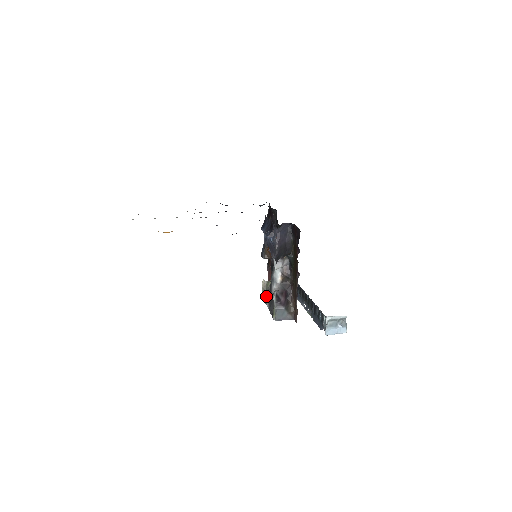
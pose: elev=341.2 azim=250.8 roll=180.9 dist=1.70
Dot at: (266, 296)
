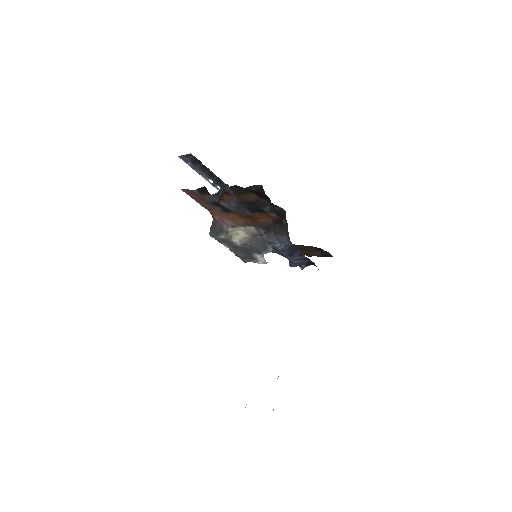
Dot at: (227, 244)
